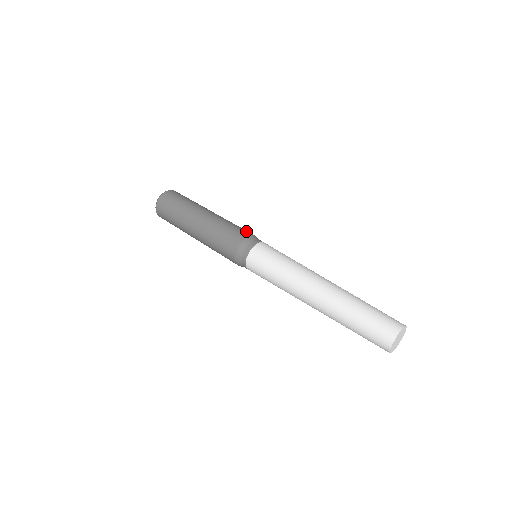
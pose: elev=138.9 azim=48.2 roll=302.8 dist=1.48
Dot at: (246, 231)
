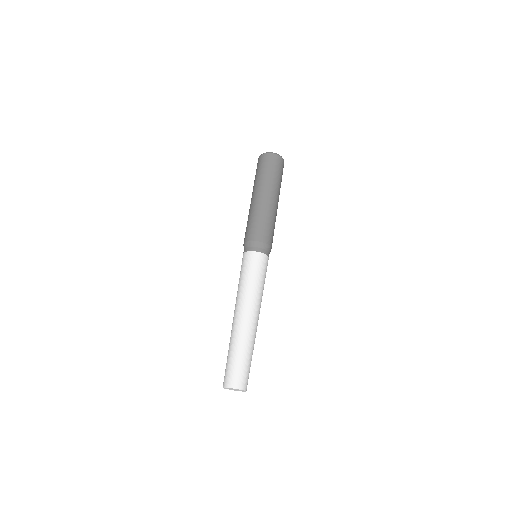
Dot at: (271, 238)
